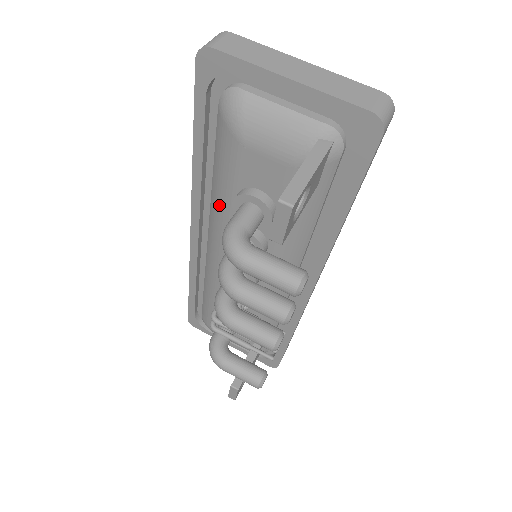
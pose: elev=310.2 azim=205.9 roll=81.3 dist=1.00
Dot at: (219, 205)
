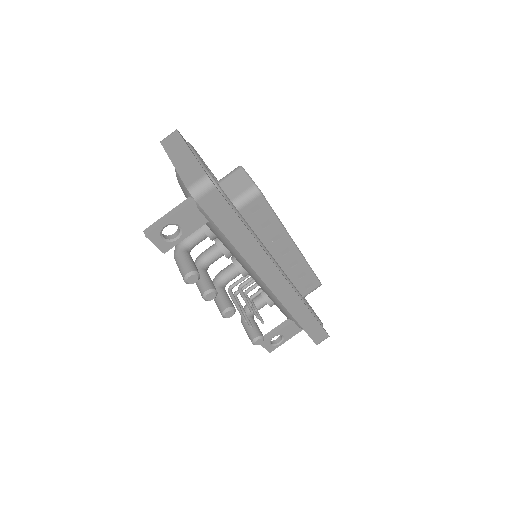
Dot at: occluded
